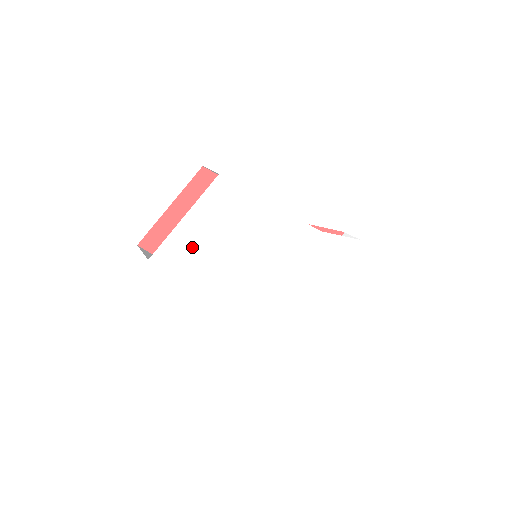
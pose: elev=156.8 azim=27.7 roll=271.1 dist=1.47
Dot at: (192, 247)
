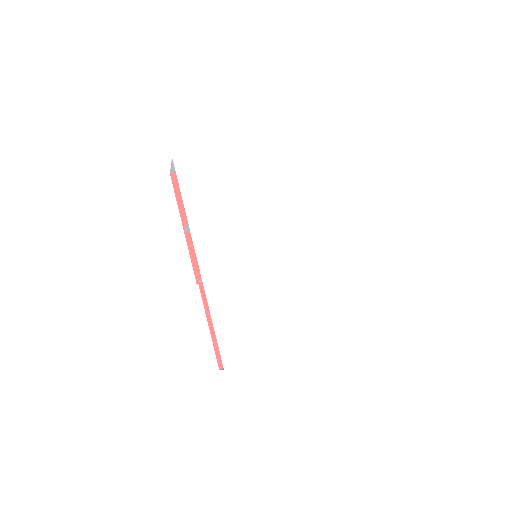
Dot at: (211, 180)
